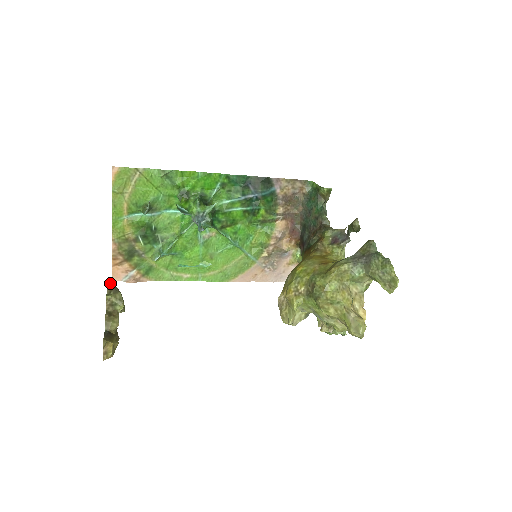
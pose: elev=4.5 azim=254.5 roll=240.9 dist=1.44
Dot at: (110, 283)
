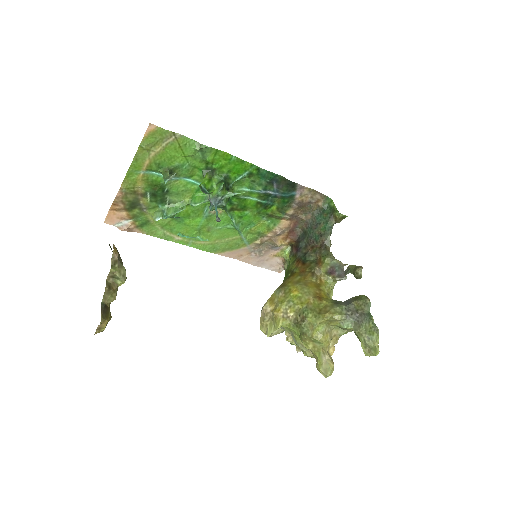
Dot at: (116, 252)
